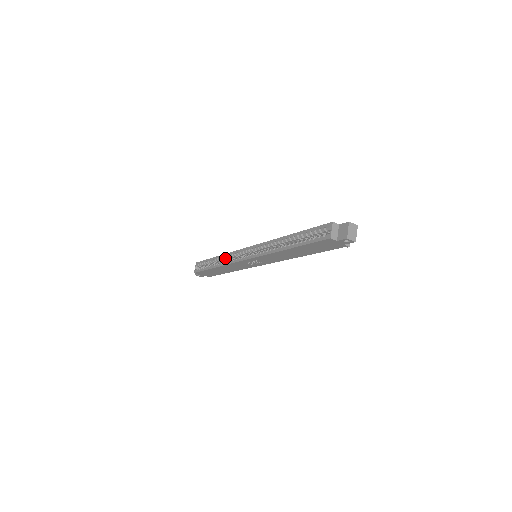
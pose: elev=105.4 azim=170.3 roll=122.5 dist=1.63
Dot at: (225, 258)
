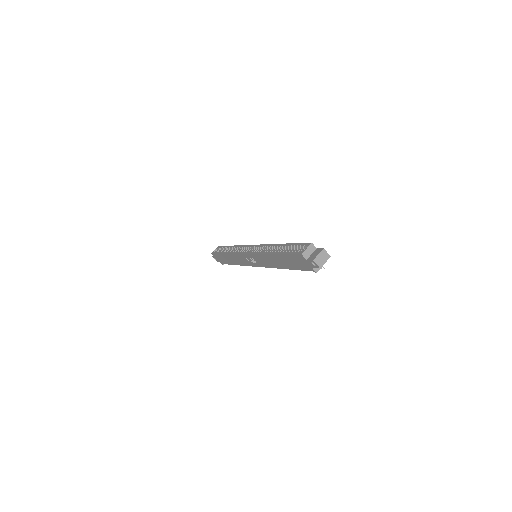
Dot at: (236, 249)
